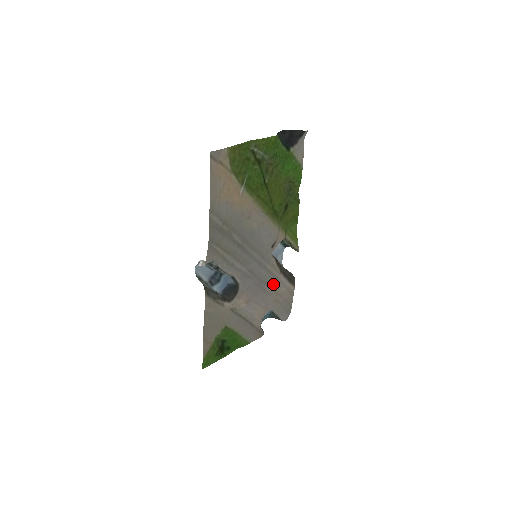
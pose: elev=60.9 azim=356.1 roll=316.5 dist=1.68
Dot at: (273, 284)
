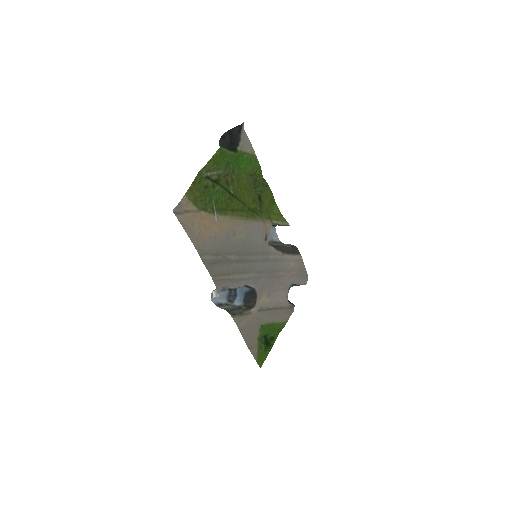
Dot at: (282, 267)
